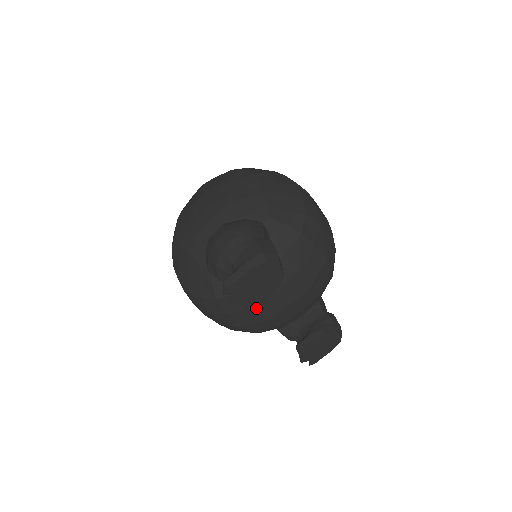
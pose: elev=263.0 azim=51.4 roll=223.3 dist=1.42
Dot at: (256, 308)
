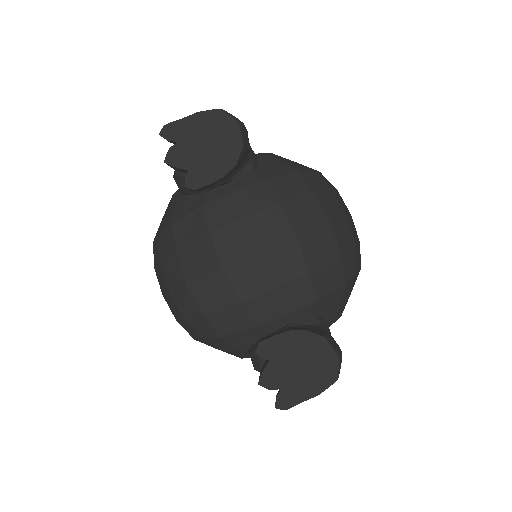
Dot at: (198, 188)
